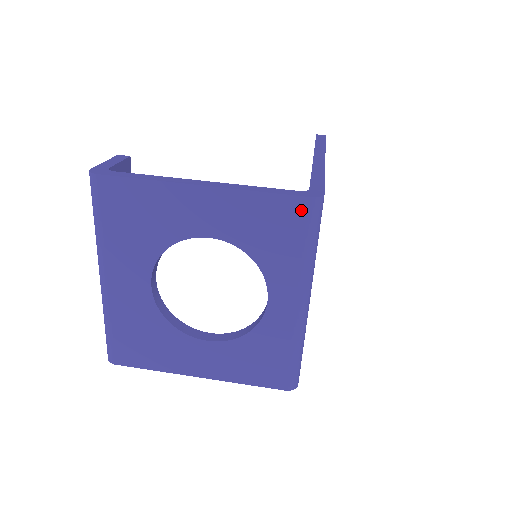
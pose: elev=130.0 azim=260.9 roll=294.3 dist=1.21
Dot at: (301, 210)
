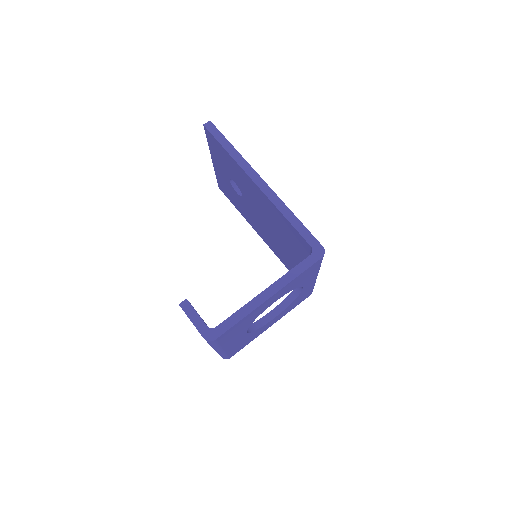
Dot at: (318, 263)
